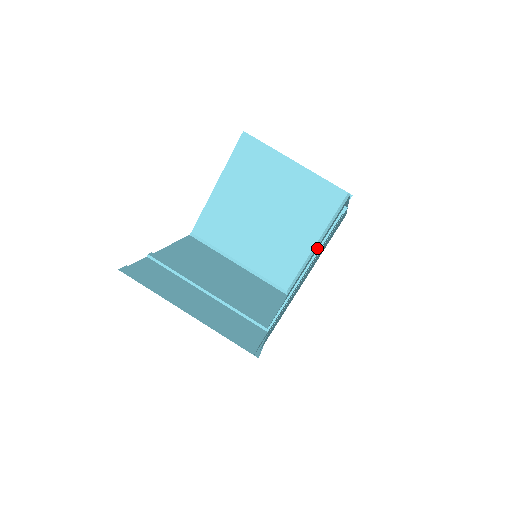
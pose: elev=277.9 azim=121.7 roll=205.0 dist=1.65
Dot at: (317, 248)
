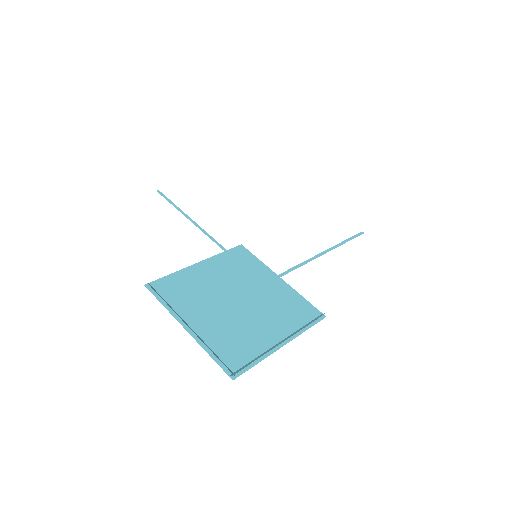
Dot at: occluded
